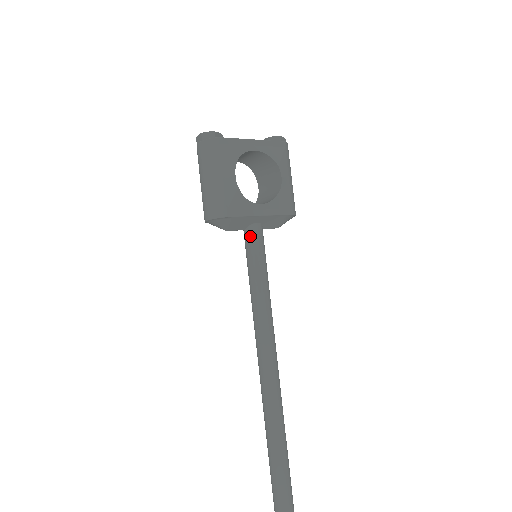
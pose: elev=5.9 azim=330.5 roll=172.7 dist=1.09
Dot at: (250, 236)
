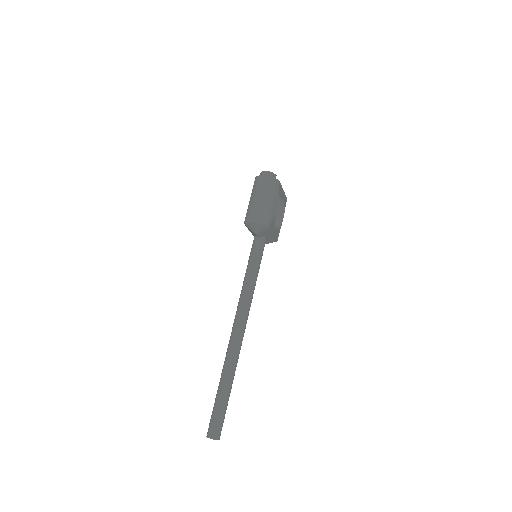
Dot at: (262, 243)
